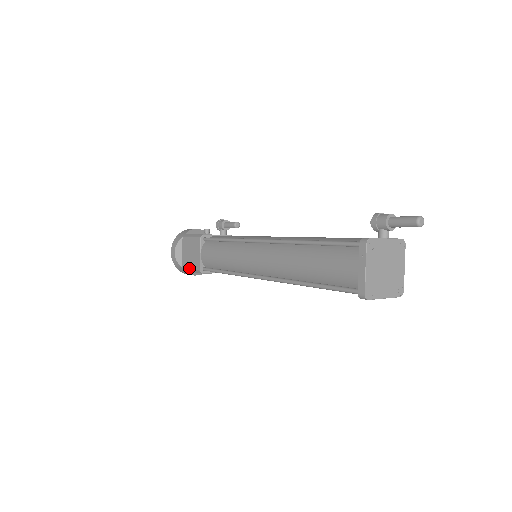
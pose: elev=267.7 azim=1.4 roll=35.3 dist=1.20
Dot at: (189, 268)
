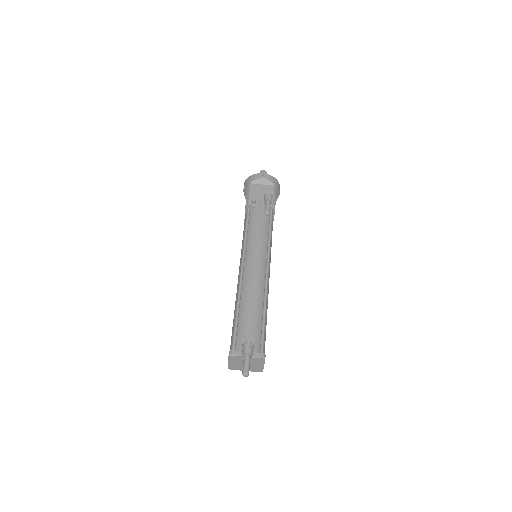
Dot at: occluded
